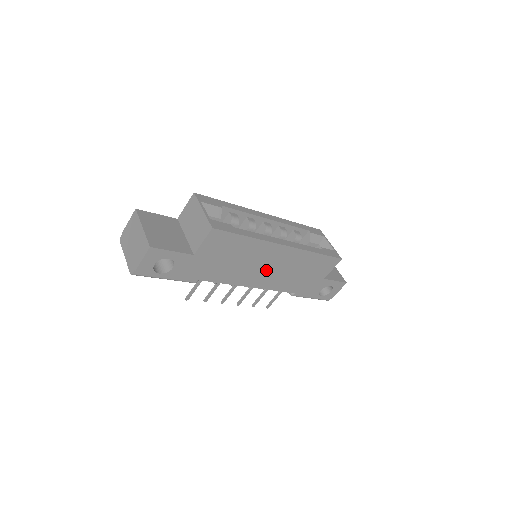
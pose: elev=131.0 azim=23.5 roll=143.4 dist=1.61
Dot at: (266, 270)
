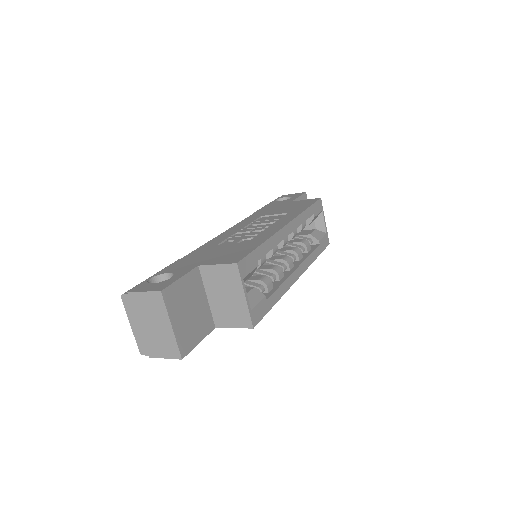
Dot at: occluded
